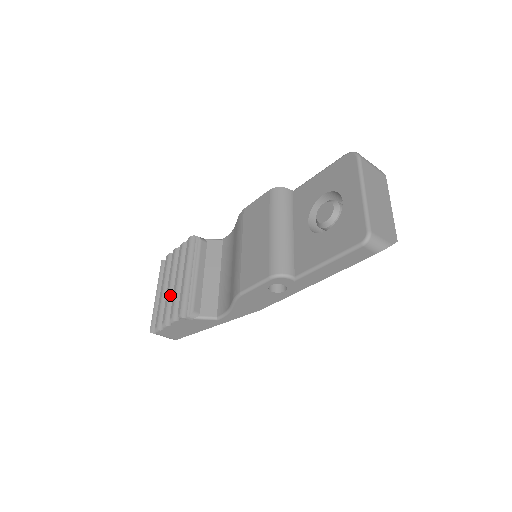
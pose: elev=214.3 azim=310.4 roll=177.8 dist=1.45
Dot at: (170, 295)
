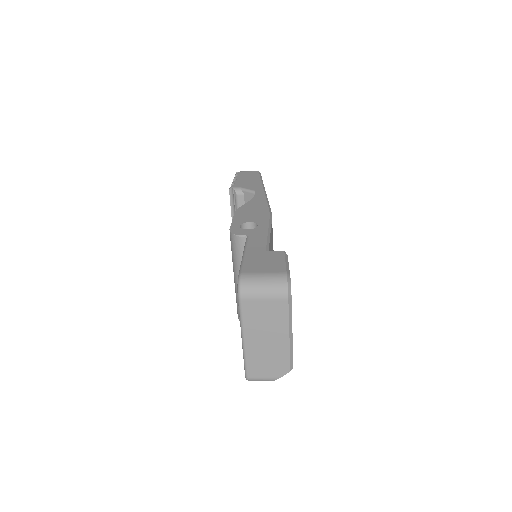
Dot at: occluded
